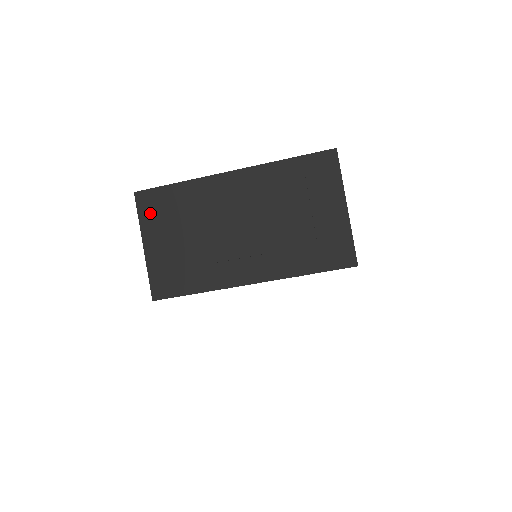
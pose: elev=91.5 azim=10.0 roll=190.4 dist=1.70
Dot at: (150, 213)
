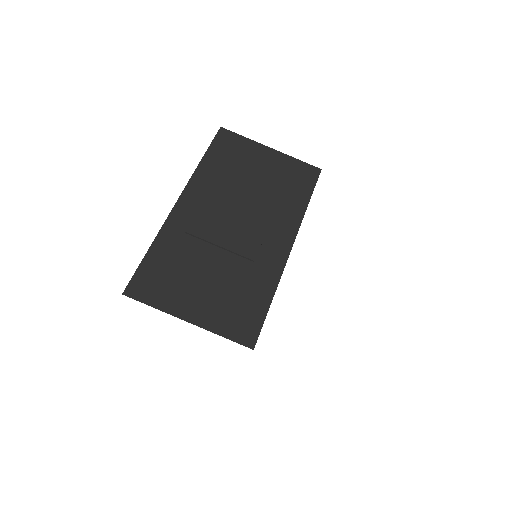
Dot at: (158, 292)
